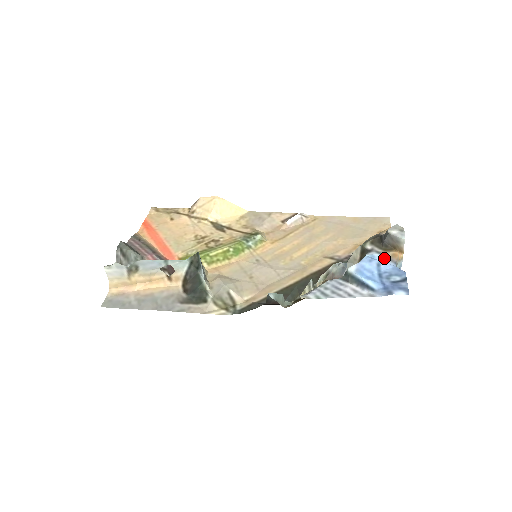
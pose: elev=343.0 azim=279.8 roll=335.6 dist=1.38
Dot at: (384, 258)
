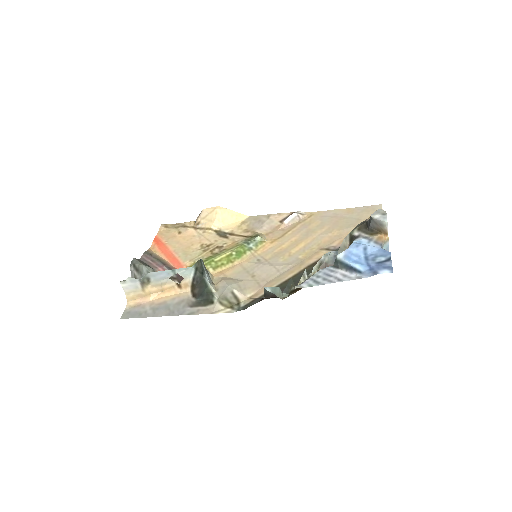
Dot at: (370, 242)
